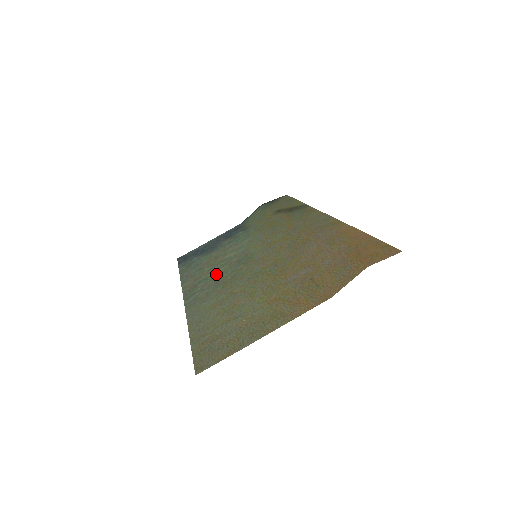
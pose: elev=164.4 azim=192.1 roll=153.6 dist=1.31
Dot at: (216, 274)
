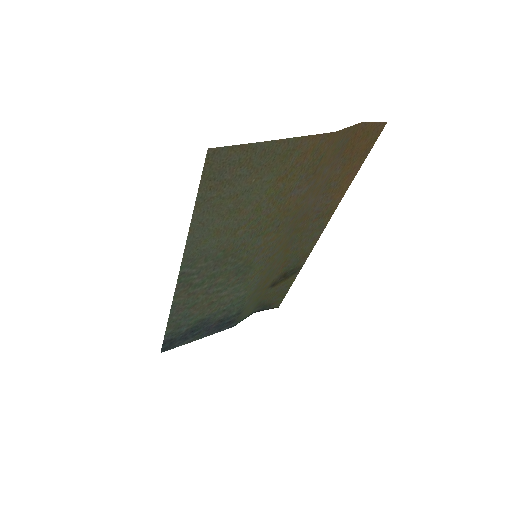
Dot at: (213, 278)
